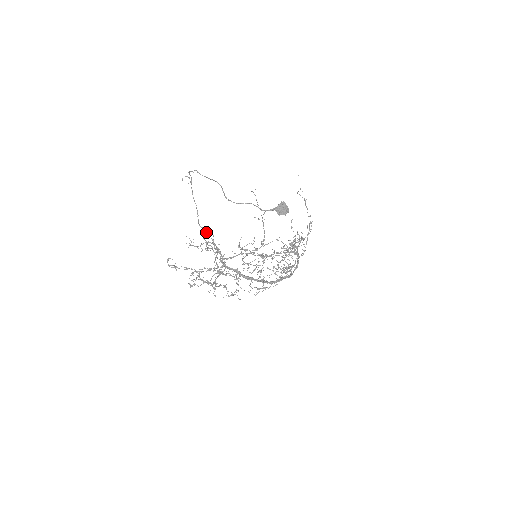
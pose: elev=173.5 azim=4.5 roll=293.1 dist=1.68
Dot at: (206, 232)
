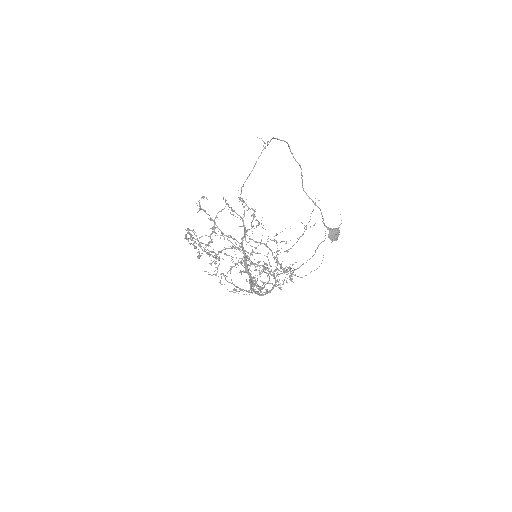
Dot at: (242, 201)
